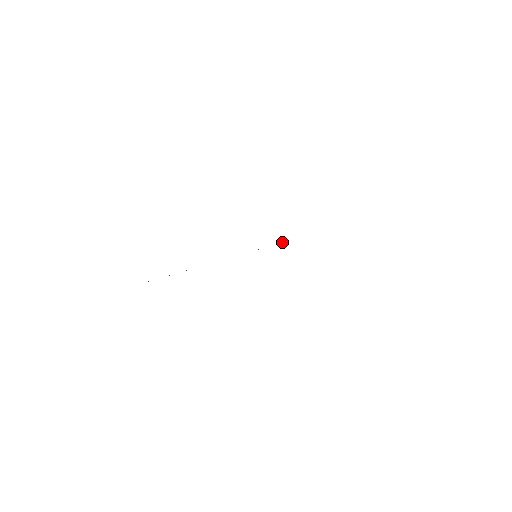
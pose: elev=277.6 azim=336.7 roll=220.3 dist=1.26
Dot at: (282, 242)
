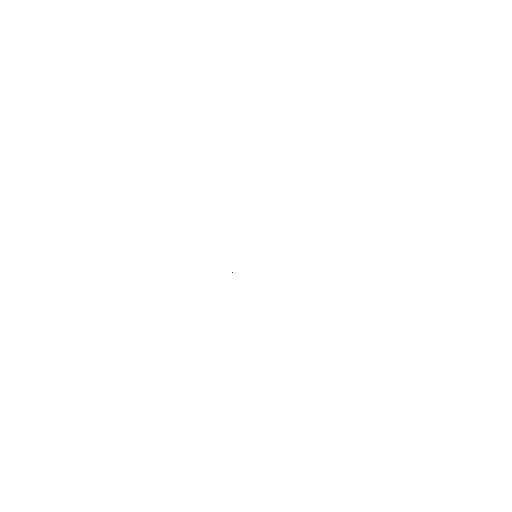
Dot at: occluded
